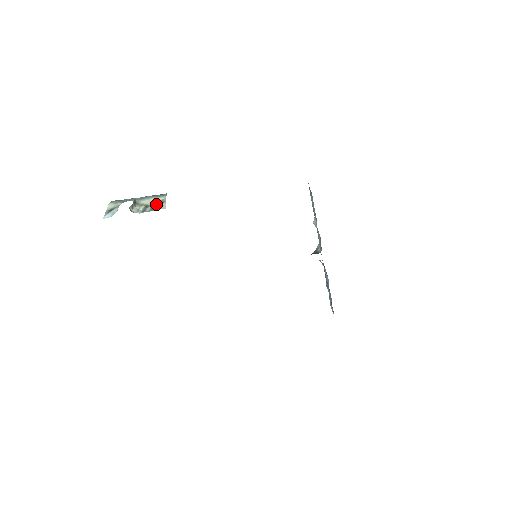
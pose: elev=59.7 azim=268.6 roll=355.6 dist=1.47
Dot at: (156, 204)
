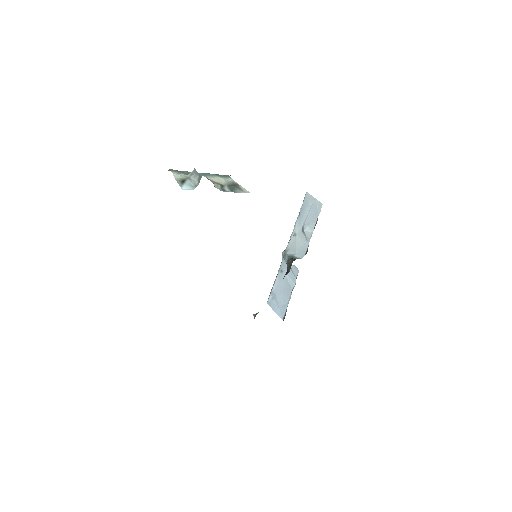
Dot at: (232, 185)
